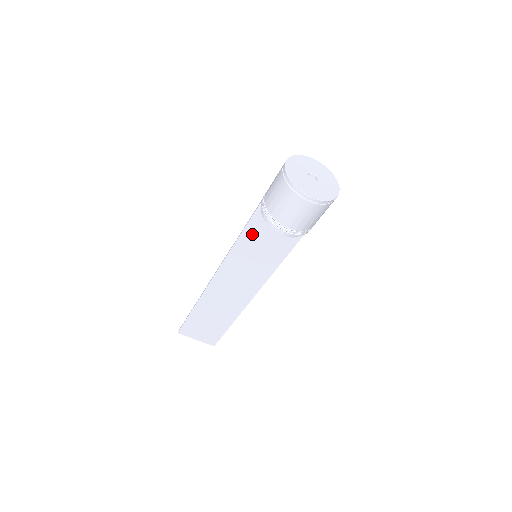
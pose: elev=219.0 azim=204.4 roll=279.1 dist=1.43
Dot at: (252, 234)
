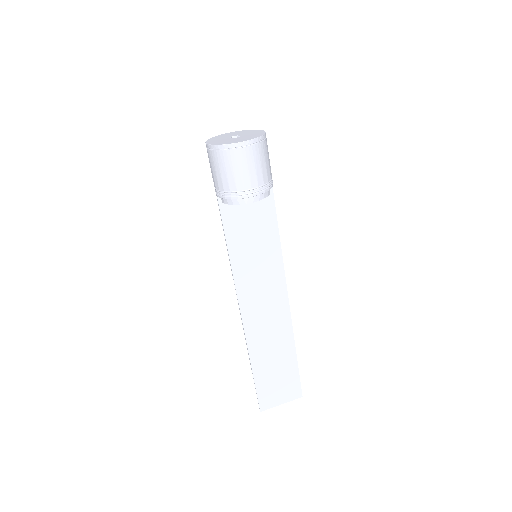
Dot at: (235, 235)
